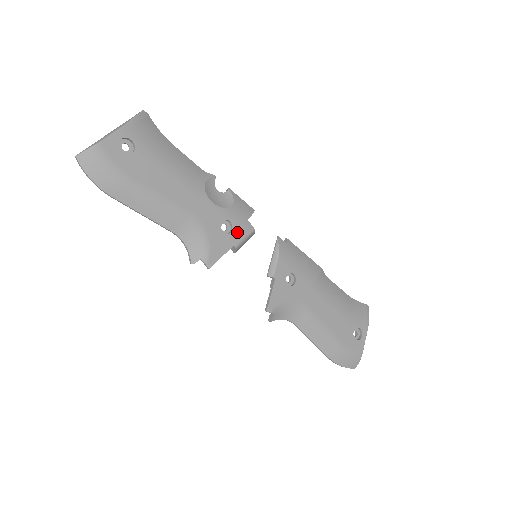
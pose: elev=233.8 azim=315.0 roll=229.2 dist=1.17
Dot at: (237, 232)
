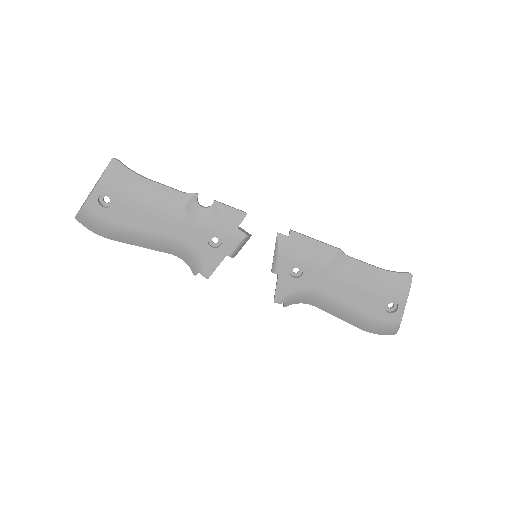
Dot at: (228, 243)
